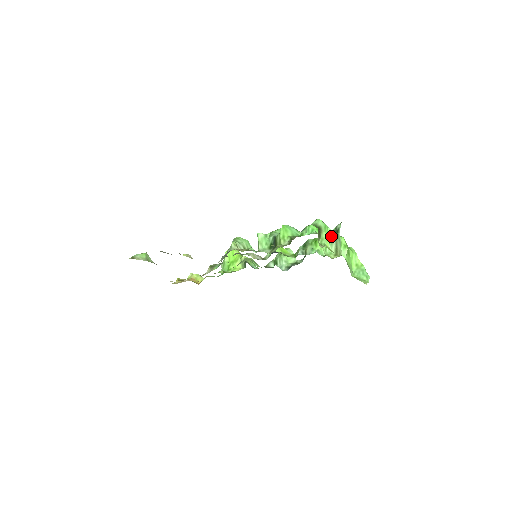
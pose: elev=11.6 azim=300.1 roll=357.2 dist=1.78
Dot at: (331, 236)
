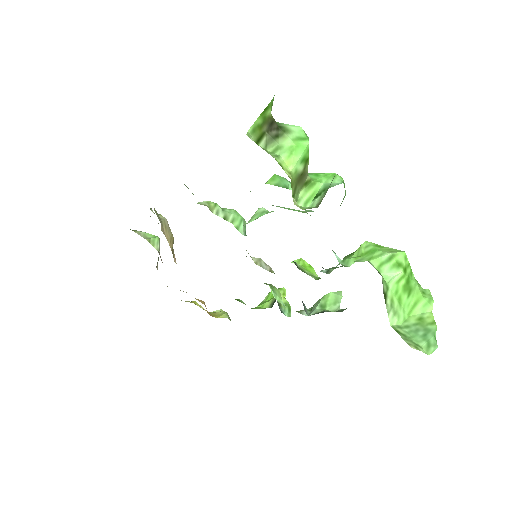
Dot at: (331, 185)
